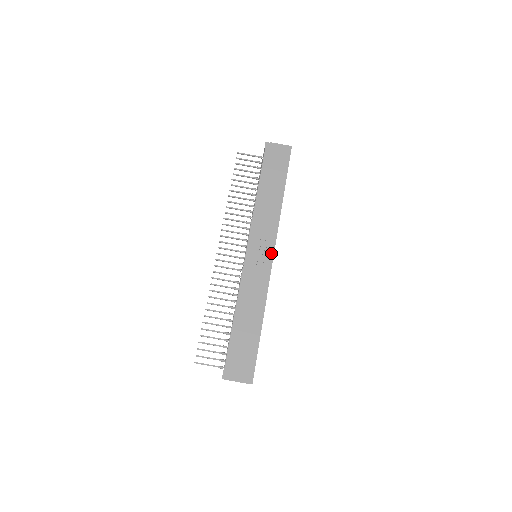
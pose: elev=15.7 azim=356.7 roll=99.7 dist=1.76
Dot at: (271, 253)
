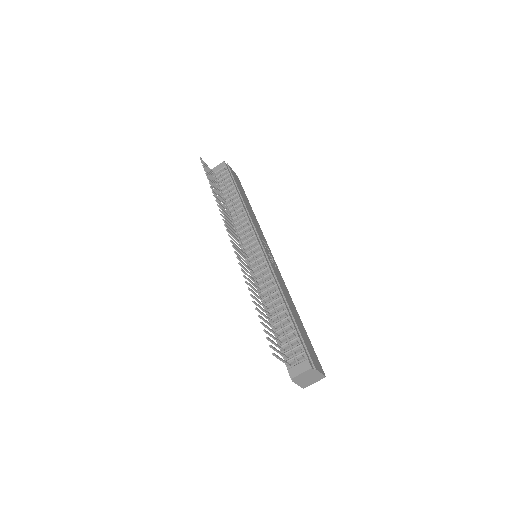
Dot at: (272, 255)
